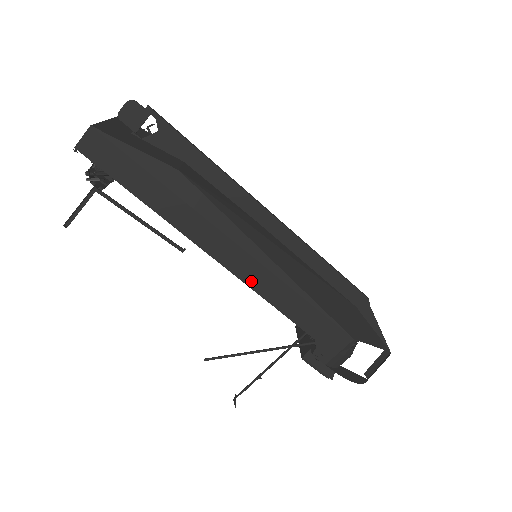
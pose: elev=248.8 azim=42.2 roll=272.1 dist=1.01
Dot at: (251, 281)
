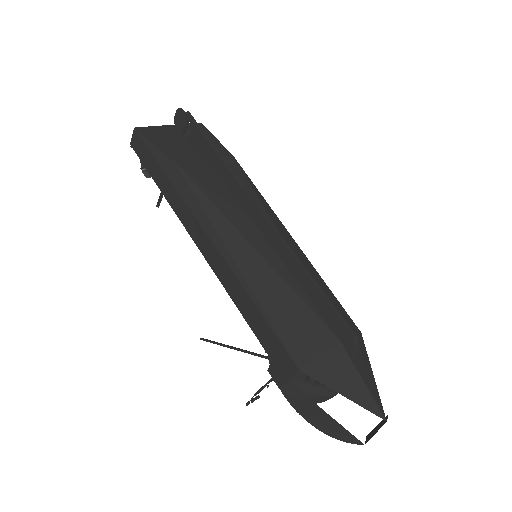
Dot at: (219, 273)
